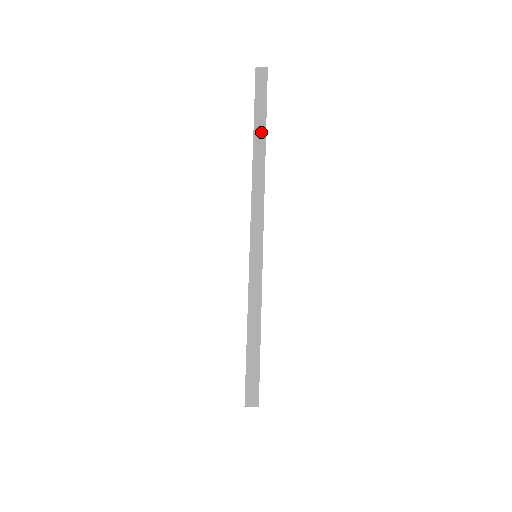
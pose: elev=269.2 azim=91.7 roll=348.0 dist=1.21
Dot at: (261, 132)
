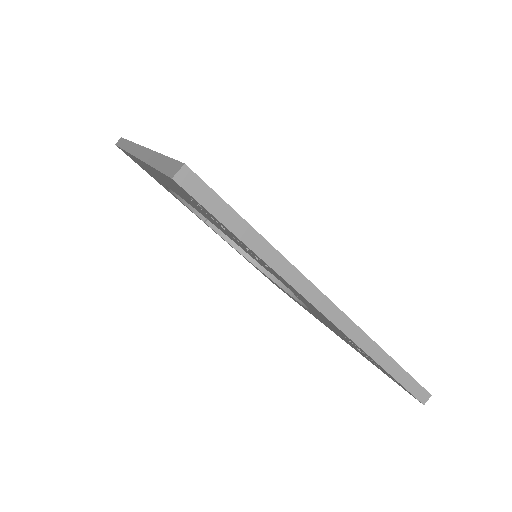
Dot at: (255, 239)
